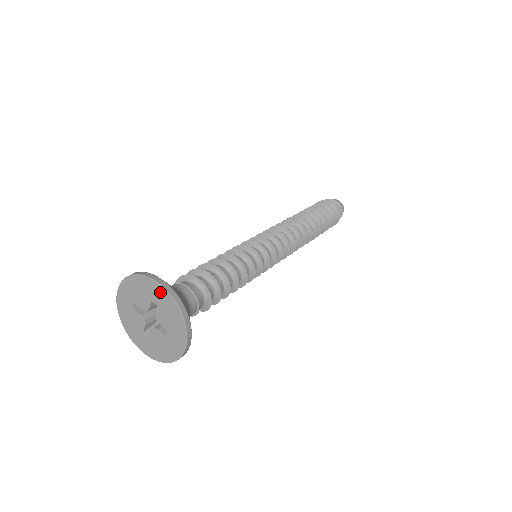
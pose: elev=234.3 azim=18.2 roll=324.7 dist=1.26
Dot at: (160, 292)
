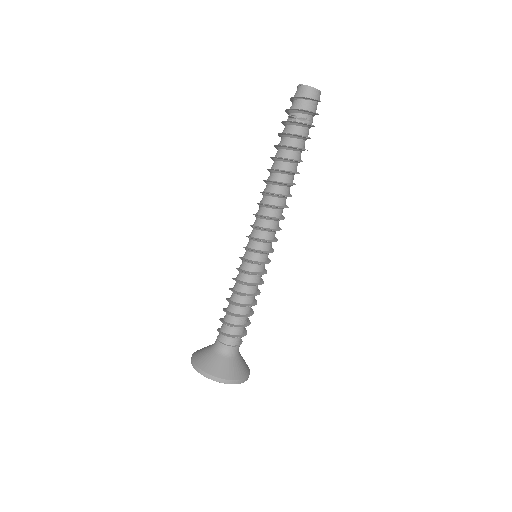
Dot at: (211, 377)
